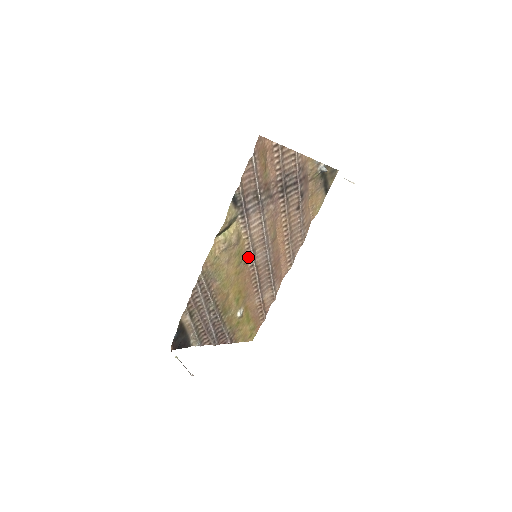
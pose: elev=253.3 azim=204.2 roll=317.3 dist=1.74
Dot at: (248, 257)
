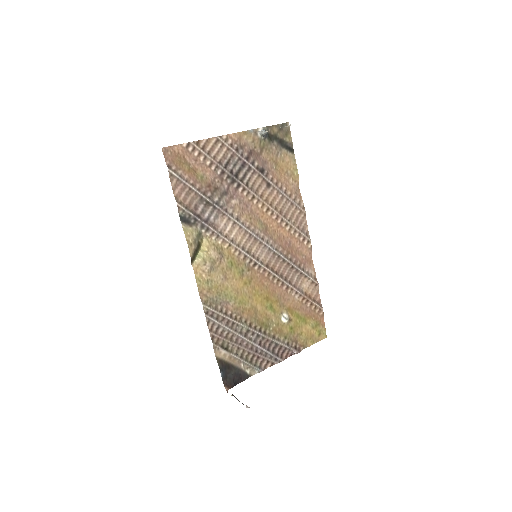
Dot at: (248, 262)
